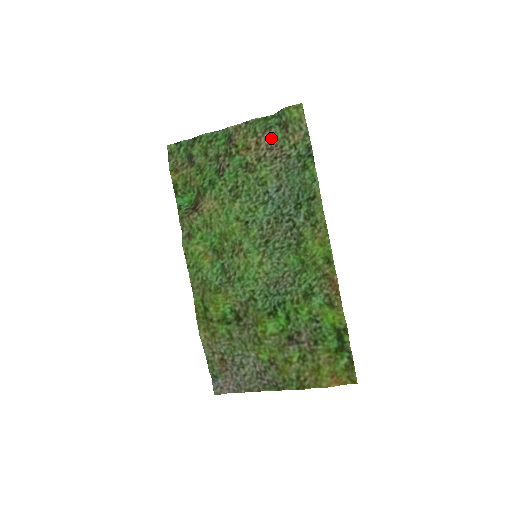
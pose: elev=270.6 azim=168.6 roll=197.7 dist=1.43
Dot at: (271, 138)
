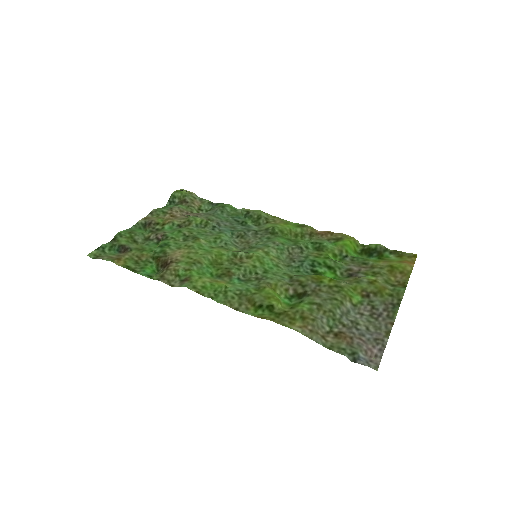
Dot at: (179, 211)
